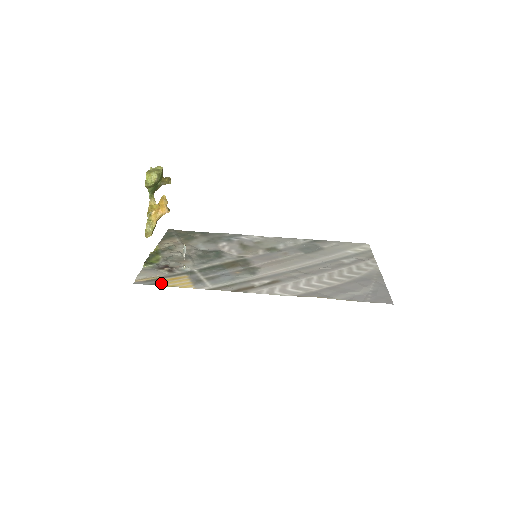
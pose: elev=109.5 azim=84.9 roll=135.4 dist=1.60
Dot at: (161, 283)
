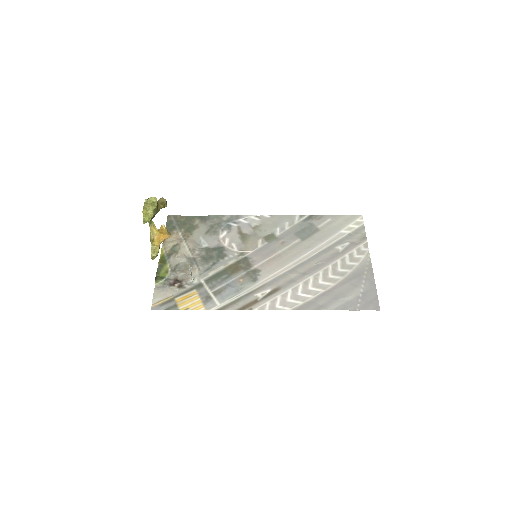
Dot at: (175, 306)
